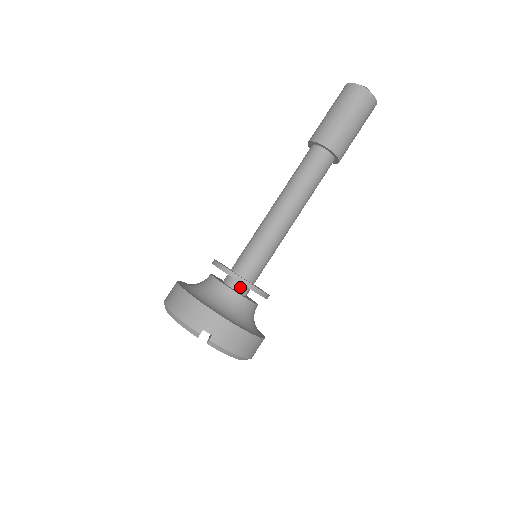
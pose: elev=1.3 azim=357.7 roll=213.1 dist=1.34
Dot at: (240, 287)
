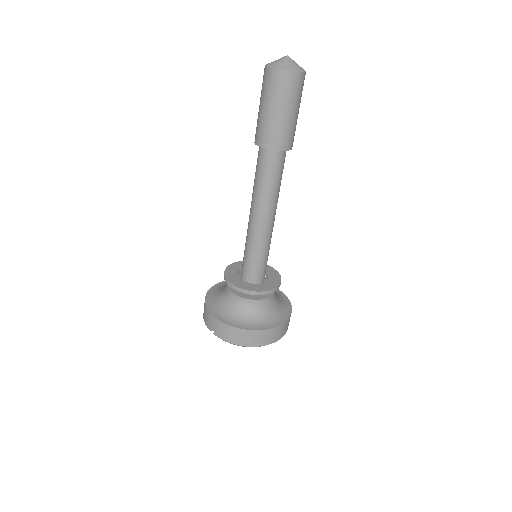
Dot at: occluded
